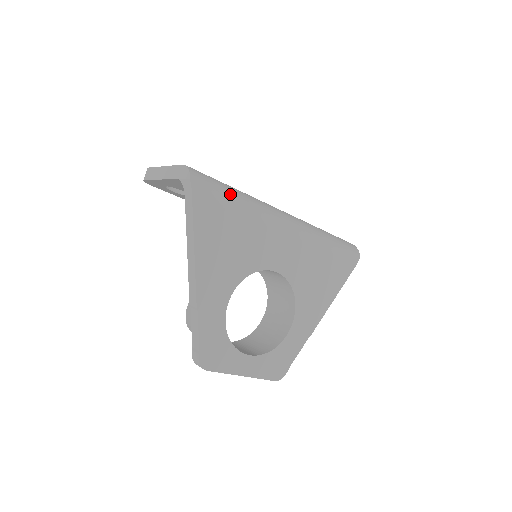
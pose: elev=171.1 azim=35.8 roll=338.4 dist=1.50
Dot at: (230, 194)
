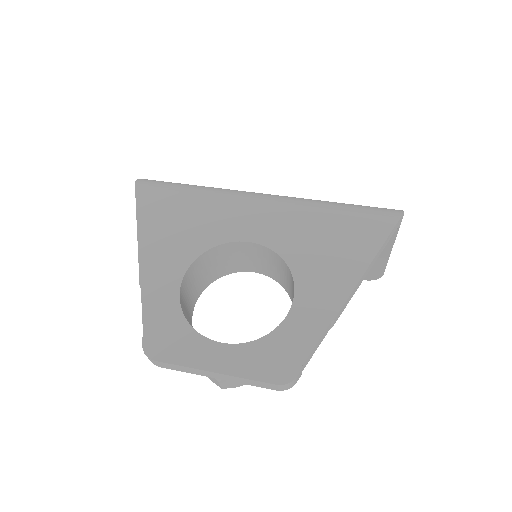
Dot at: (183, 185)
